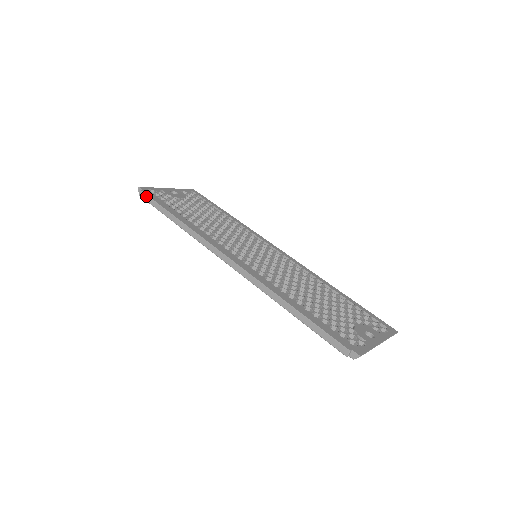
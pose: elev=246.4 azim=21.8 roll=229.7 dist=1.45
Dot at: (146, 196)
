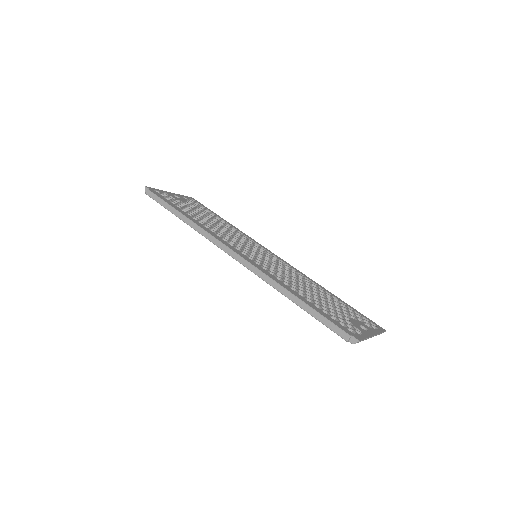
Dot at: (153, 194)
